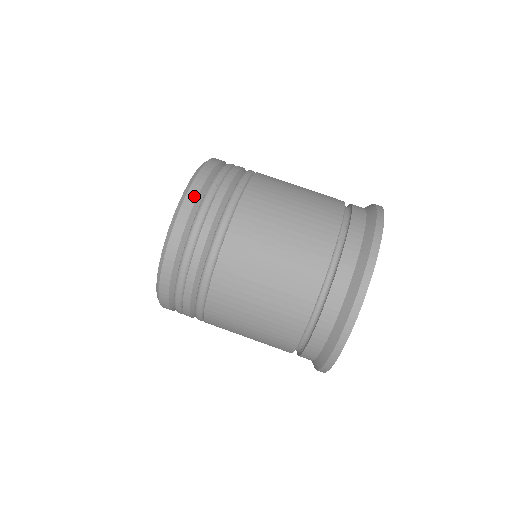
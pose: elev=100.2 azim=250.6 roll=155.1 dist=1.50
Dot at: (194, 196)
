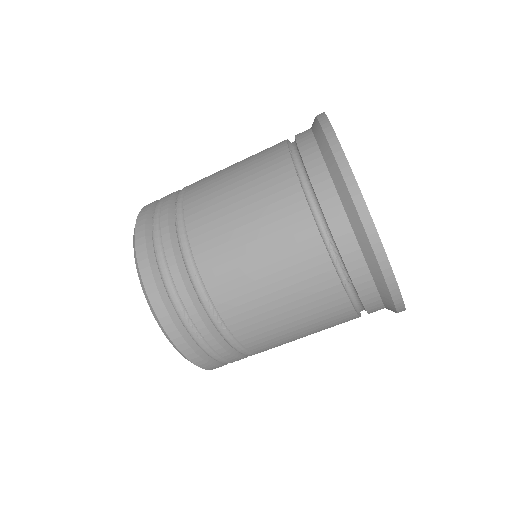
Dot at: (192, 353)
